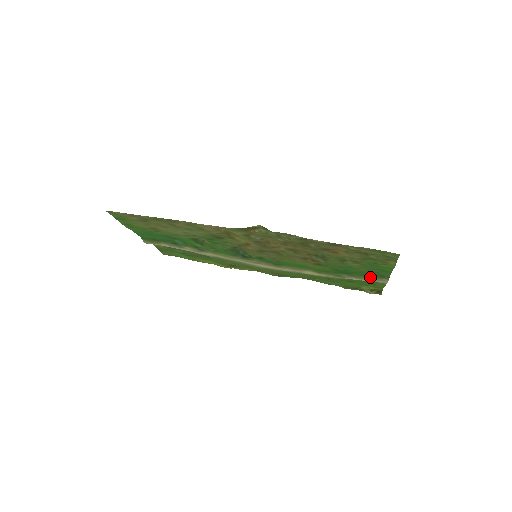
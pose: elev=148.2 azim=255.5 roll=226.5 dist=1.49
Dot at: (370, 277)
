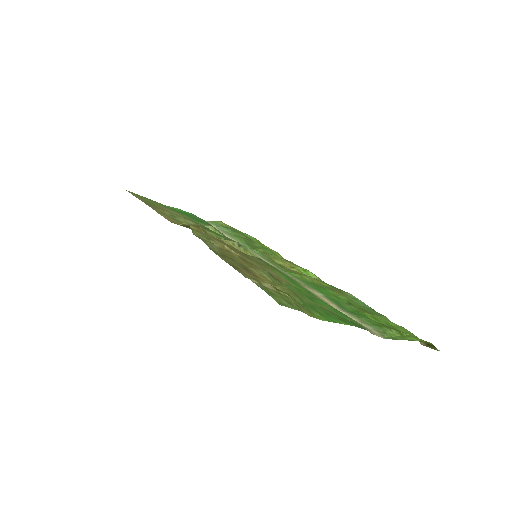
Dot at: occluded
